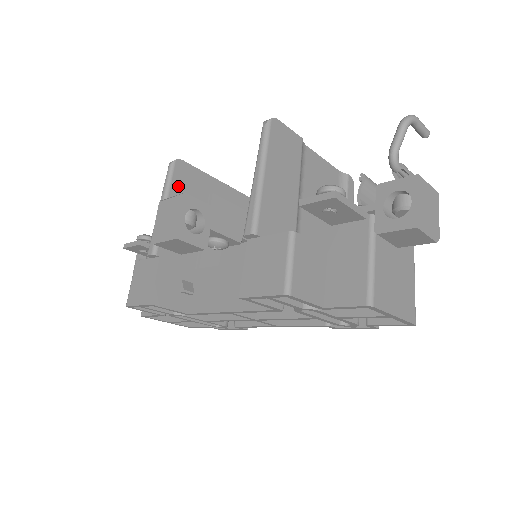
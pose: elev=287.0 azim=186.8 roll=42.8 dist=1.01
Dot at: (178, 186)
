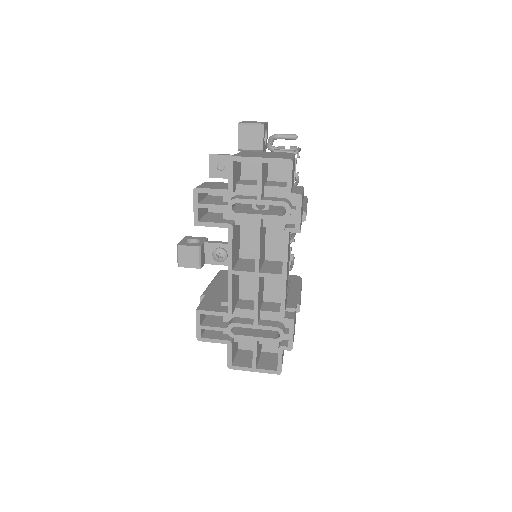
Dot at: (222, 276)
